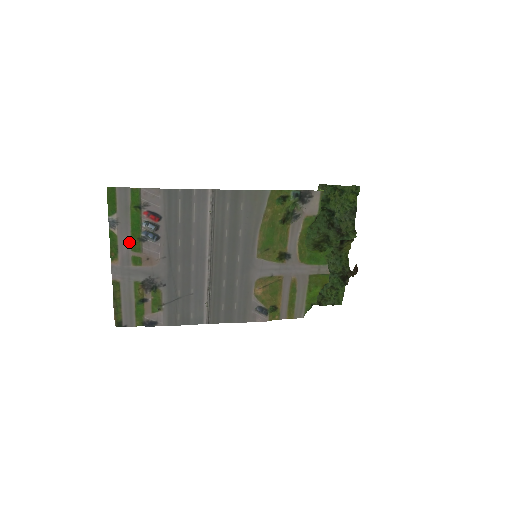
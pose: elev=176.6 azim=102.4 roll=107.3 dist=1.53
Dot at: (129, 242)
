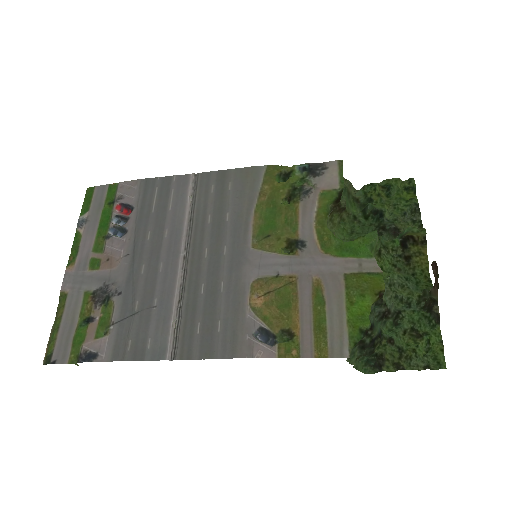
Dot at: (93, 242)
